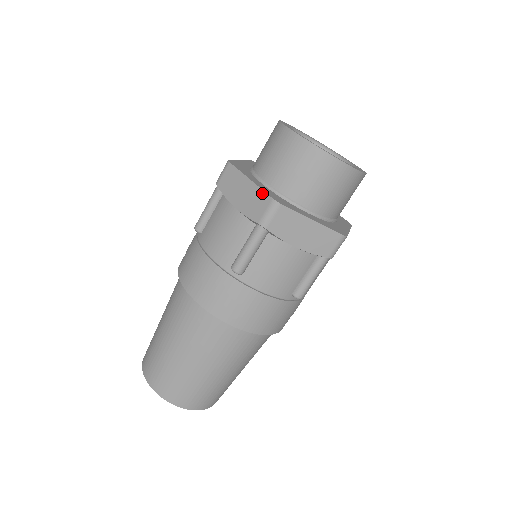
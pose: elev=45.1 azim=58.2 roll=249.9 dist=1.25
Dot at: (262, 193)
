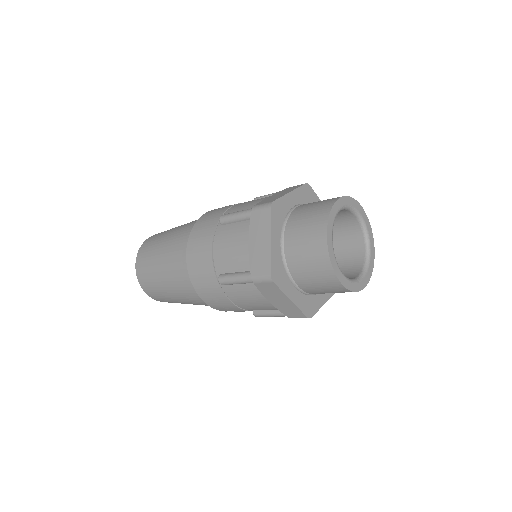
Dot at: (268, 261)
